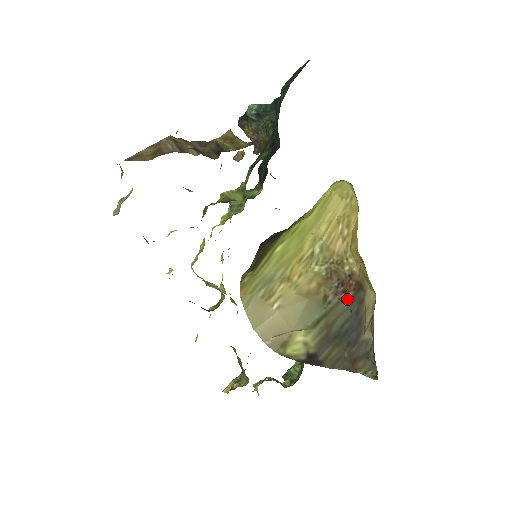
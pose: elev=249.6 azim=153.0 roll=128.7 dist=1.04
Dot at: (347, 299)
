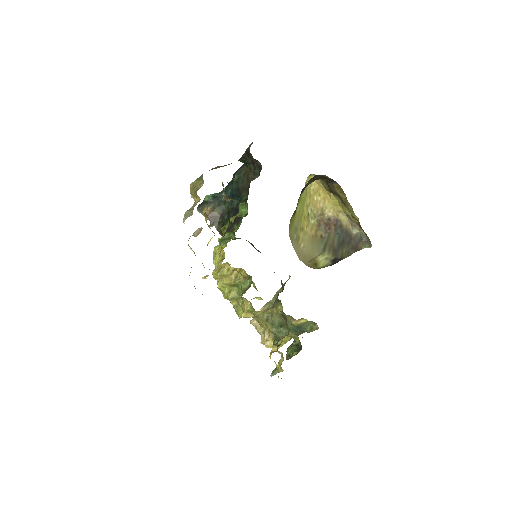
Dot at: (332, 231)
